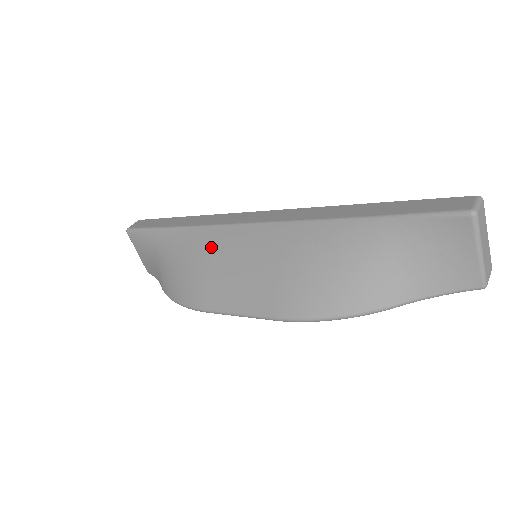
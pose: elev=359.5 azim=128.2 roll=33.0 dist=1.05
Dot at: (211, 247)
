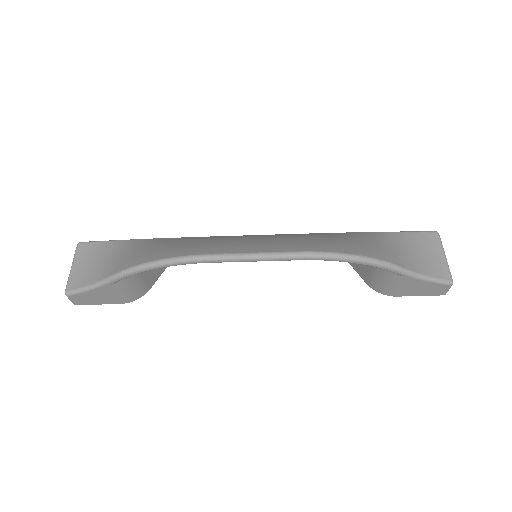
Dot at: (215, 237)
